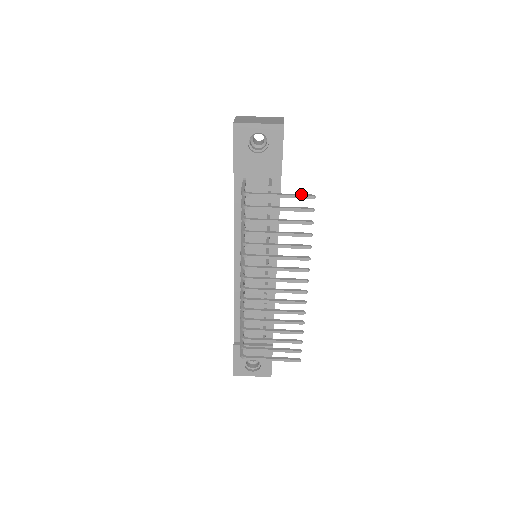
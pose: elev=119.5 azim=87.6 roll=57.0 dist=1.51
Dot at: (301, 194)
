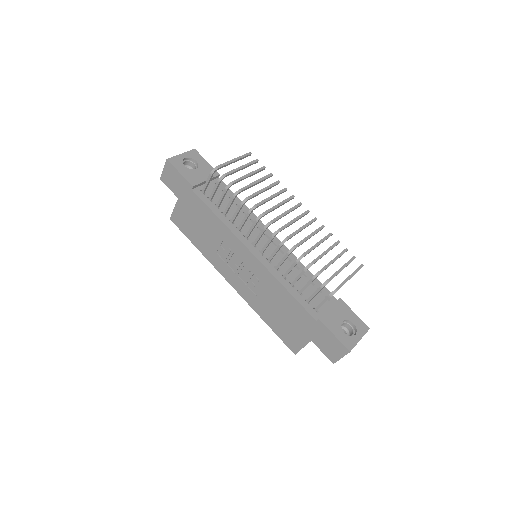
Dot at: (243, 156)
